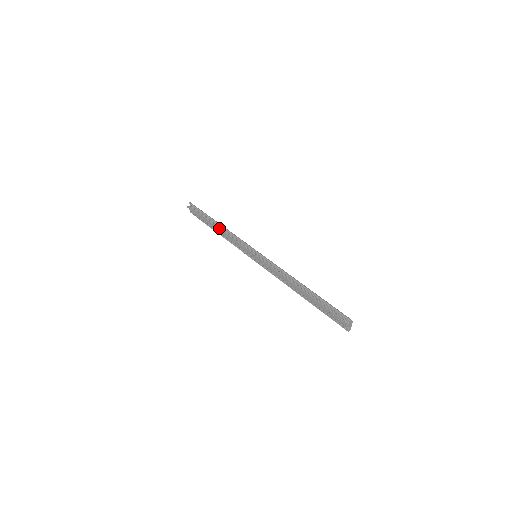
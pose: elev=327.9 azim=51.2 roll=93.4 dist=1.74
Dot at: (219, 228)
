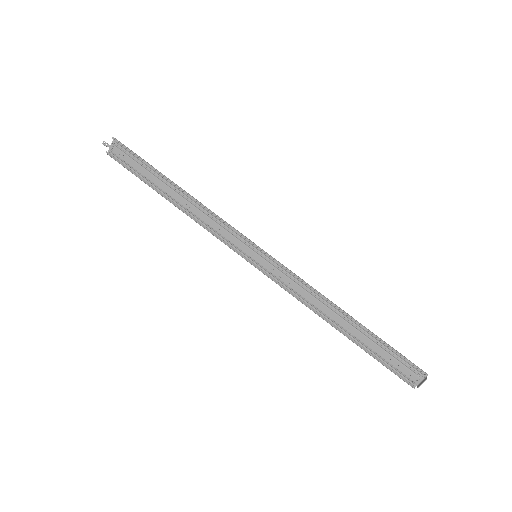
Dot at: (182, 196)
